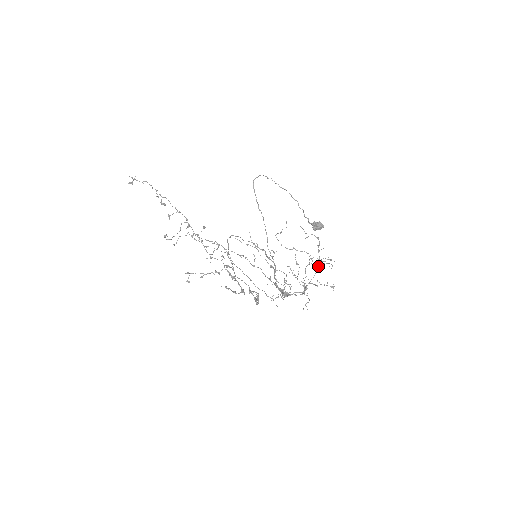
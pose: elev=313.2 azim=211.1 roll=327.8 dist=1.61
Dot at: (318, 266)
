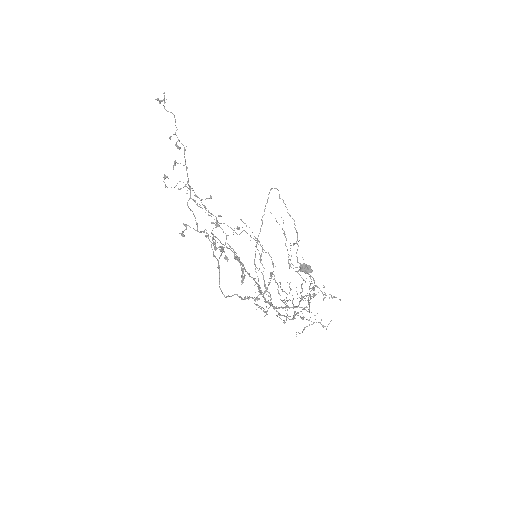
Dot at: (308, 302)
